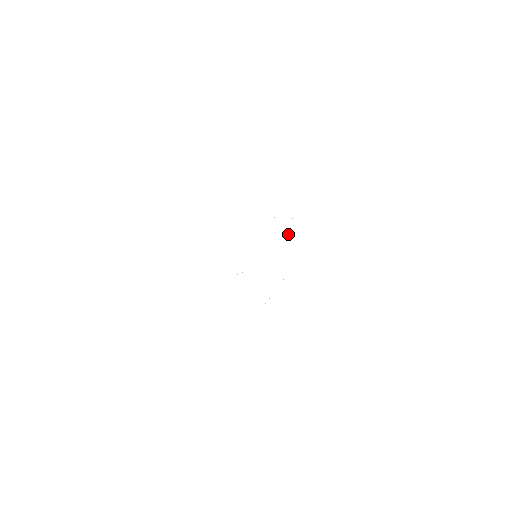
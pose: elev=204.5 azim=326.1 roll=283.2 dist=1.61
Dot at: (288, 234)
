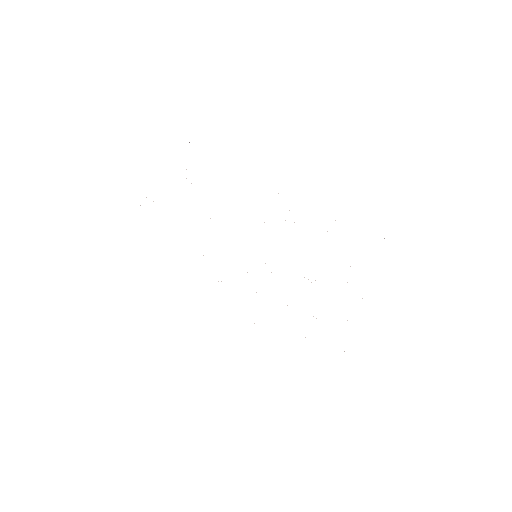
Dot at: occluded
